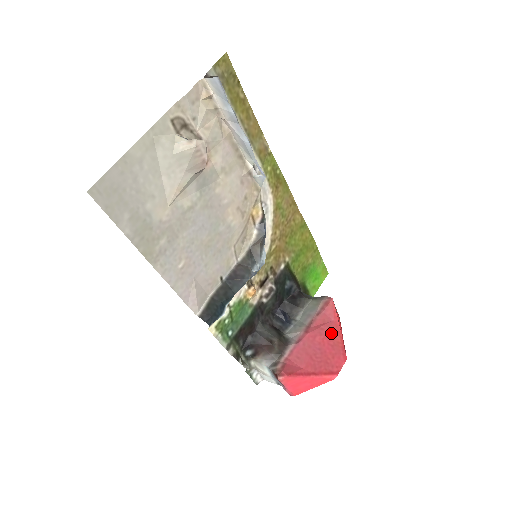
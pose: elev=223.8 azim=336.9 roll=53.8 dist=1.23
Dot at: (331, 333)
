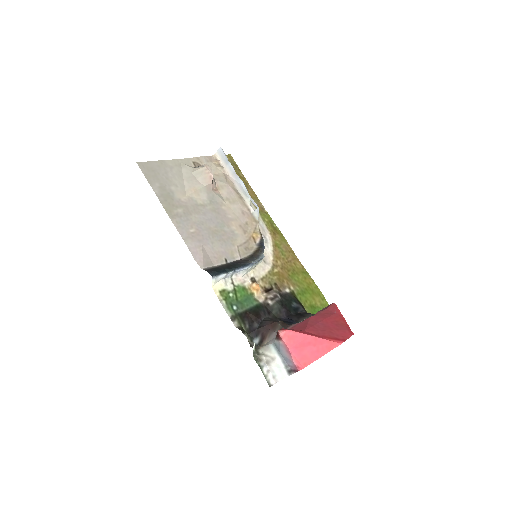
Dot at: (334, 318)
